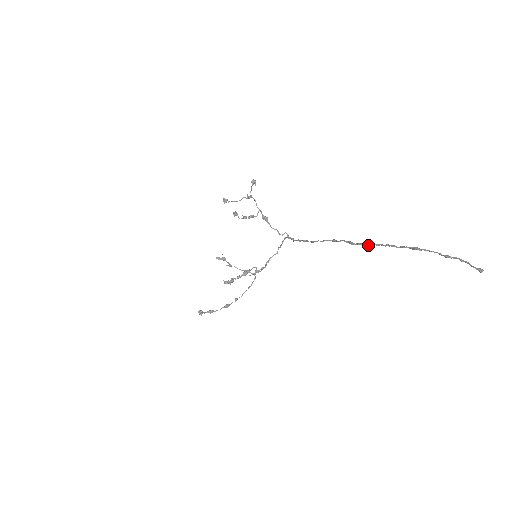
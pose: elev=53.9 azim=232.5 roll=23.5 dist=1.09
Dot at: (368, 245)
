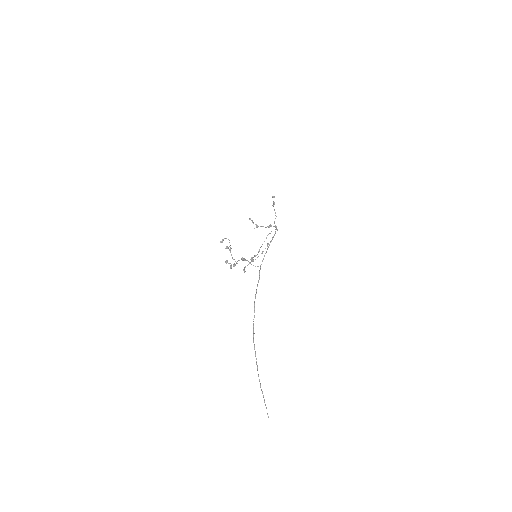
Dot at: (256, 359)
